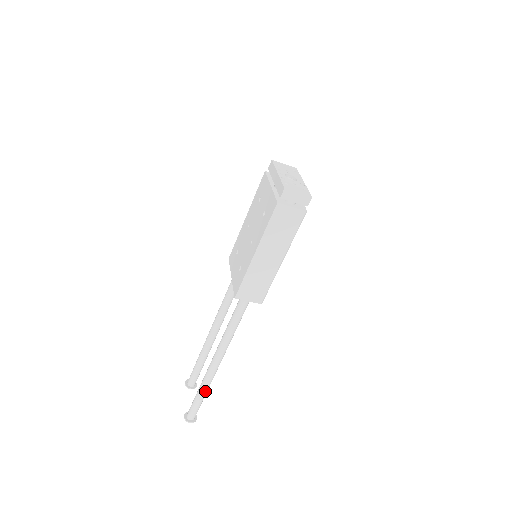
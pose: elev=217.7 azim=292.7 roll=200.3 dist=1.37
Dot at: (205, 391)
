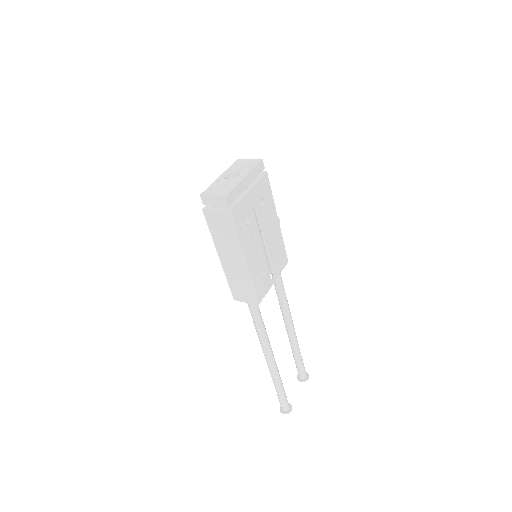
Dot at: (277, 385)
